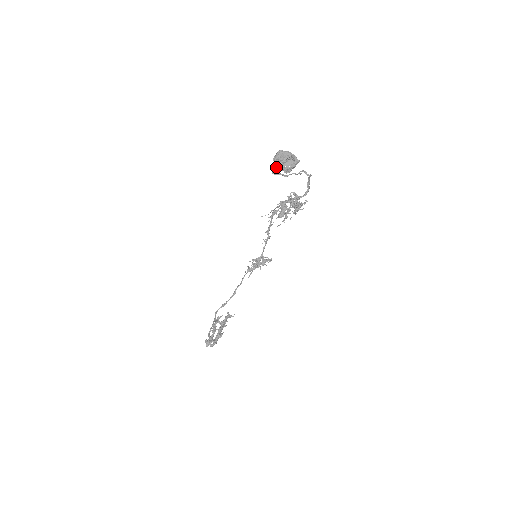
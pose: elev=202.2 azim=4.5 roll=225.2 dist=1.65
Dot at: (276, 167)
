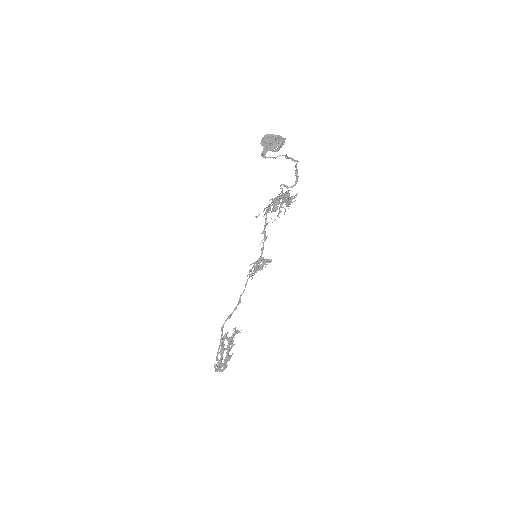
Dot at: (264, 150)
